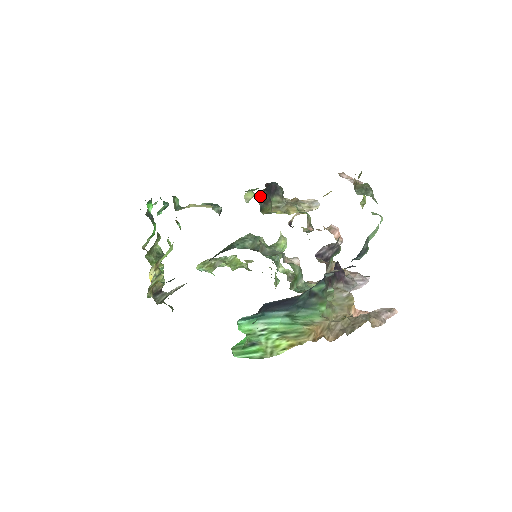
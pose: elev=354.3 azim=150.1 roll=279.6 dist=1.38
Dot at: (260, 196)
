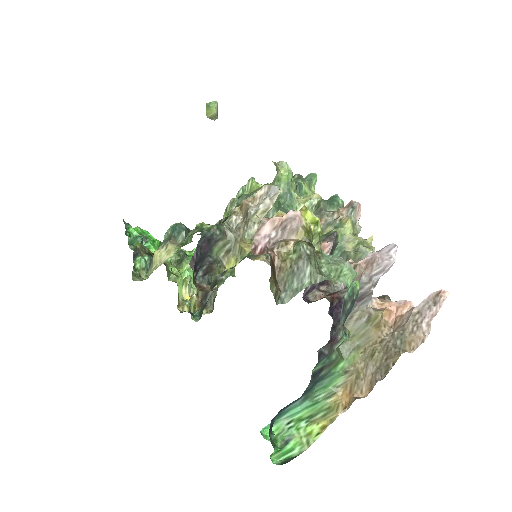
Dot at: (197, 274)
